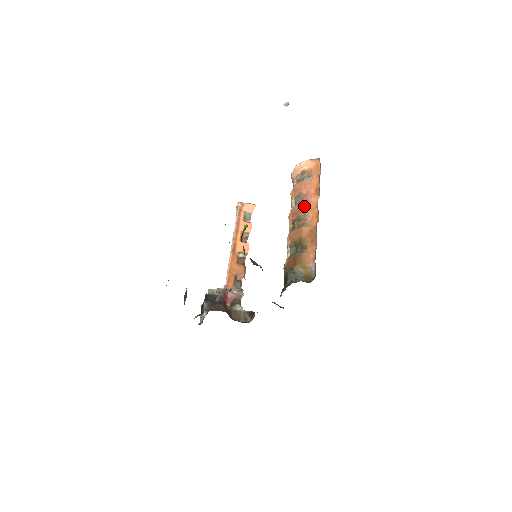
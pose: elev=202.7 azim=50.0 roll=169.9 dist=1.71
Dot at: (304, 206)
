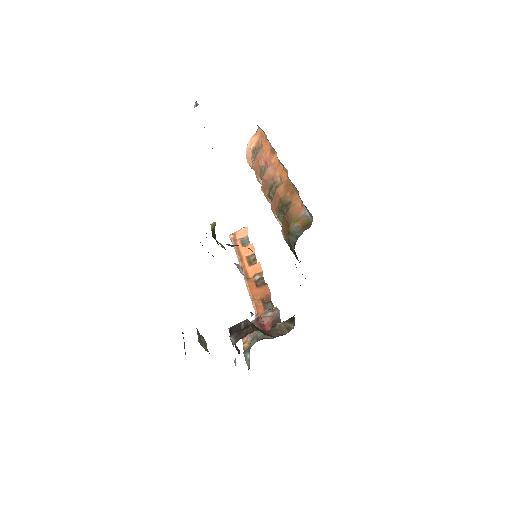
Dot at: (268, 173)
